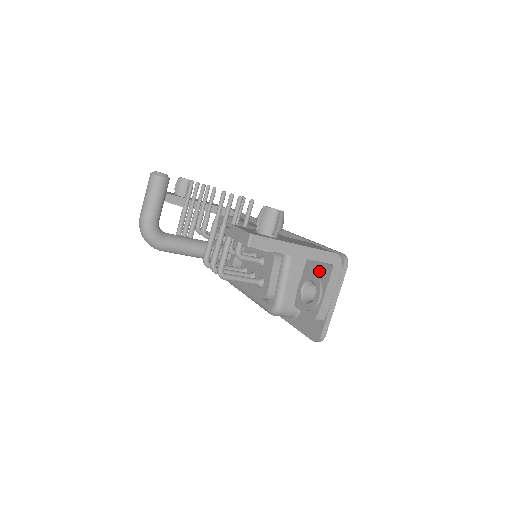
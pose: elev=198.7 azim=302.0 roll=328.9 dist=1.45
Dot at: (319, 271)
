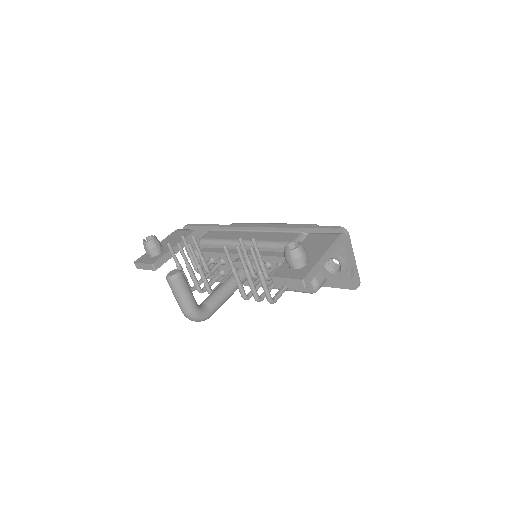
Dot at: occluded
